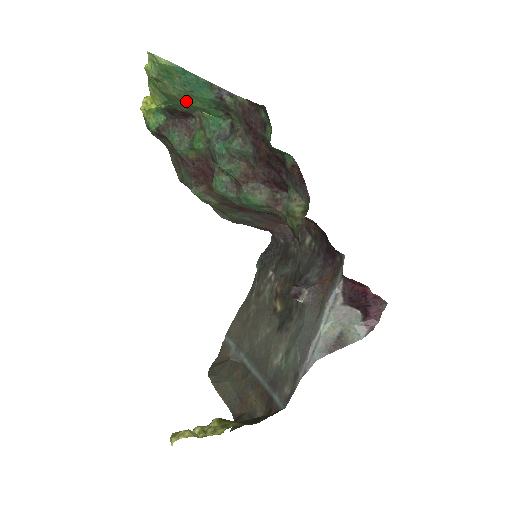
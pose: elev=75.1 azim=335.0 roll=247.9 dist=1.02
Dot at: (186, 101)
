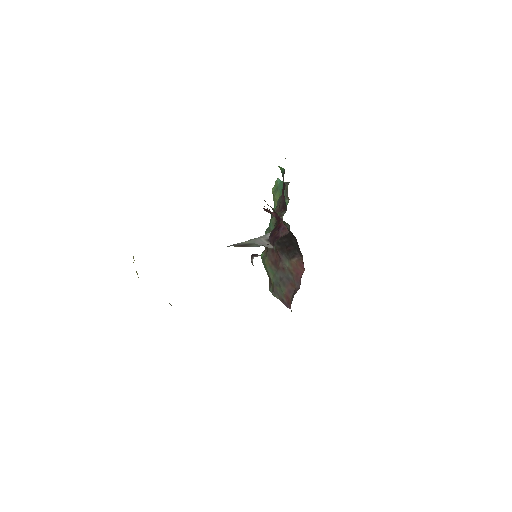
Dot at: (278, 198)
